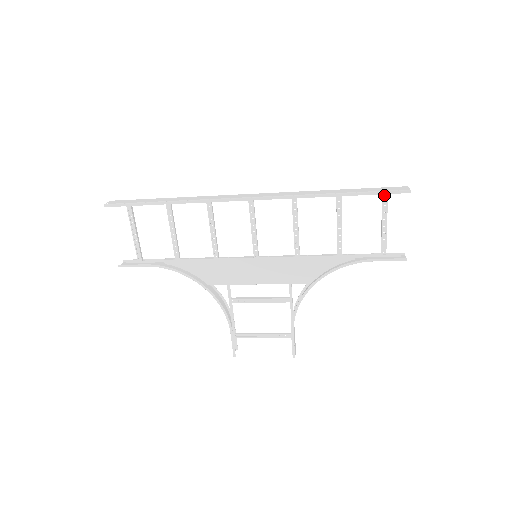
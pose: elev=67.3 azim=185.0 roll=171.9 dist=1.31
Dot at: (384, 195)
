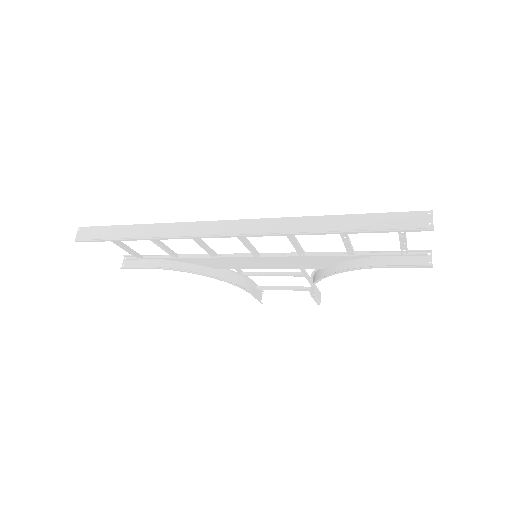
Dot at: occluded
